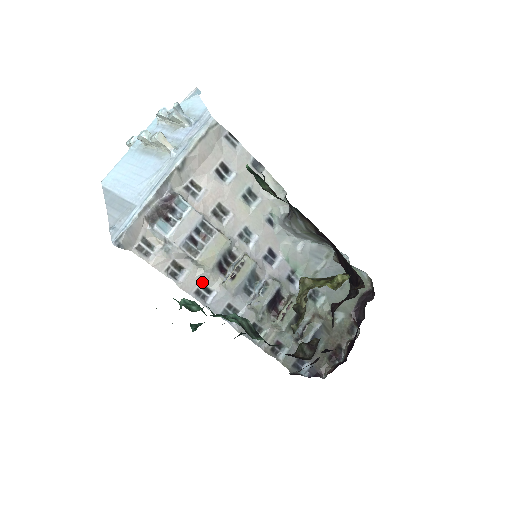
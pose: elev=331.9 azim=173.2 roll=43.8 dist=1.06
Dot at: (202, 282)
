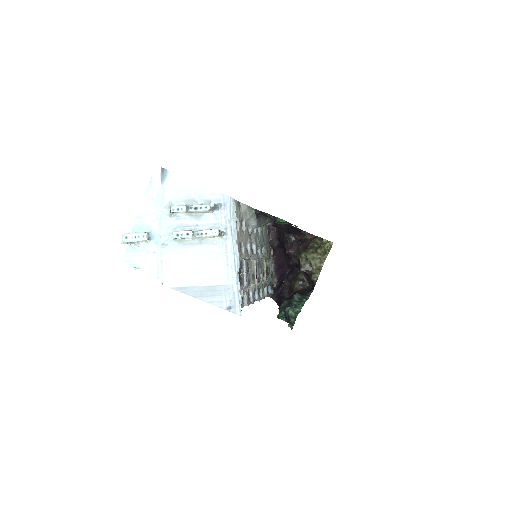
Dot at: occluded
